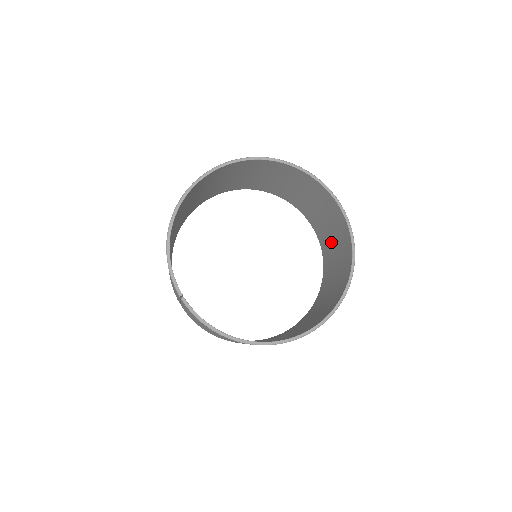
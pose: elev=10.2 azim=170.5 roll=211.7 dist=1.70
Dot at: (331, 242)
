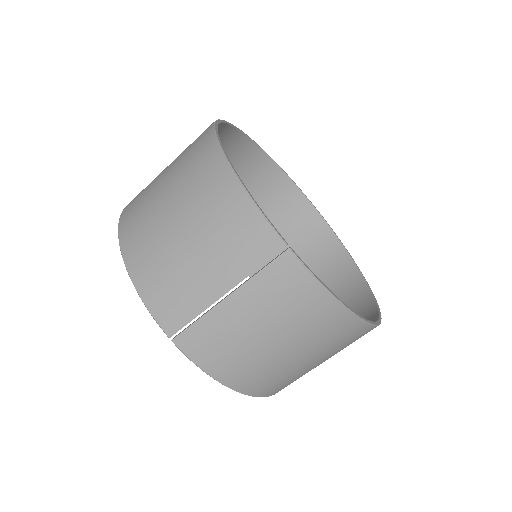
Dot at: occluded
